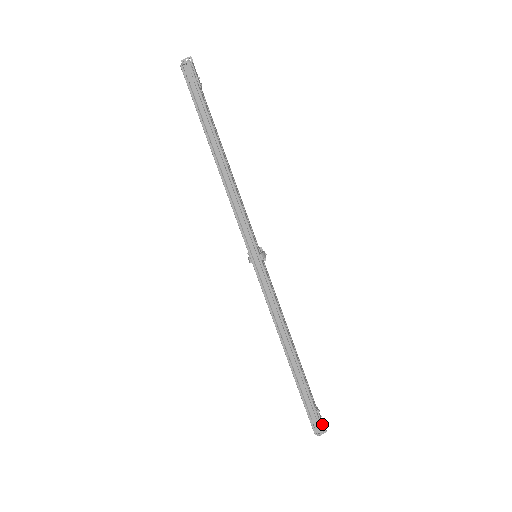
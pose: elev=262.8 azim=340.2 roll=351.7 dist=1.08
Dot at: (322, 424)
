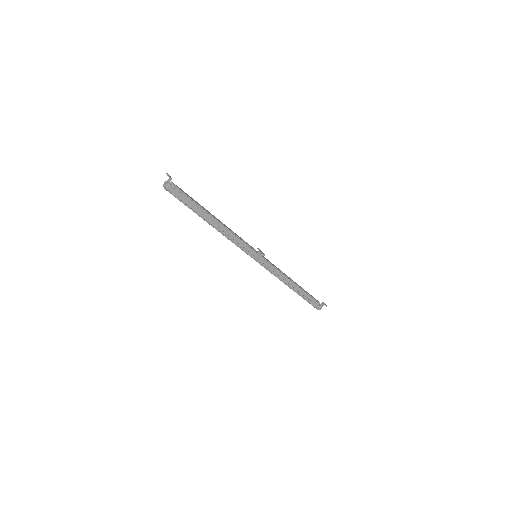
Dot at: (318, 308)
